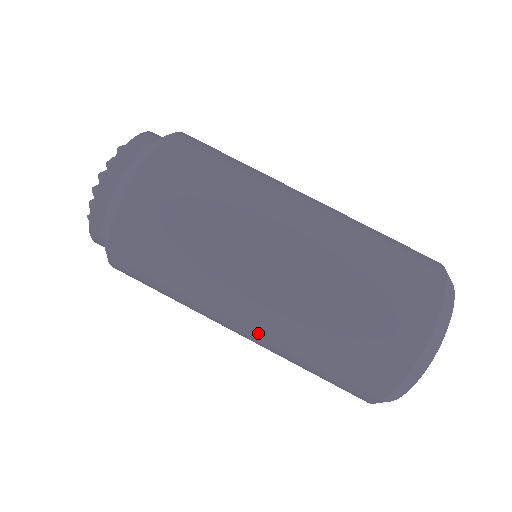
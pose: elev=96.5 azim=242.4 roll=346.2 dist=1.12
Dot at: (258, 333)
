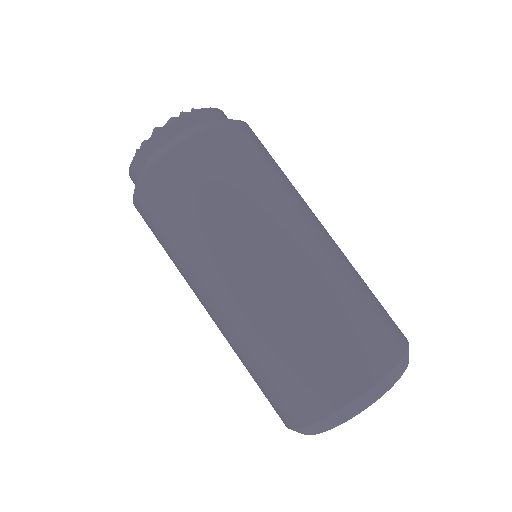
Dot at: occluded
